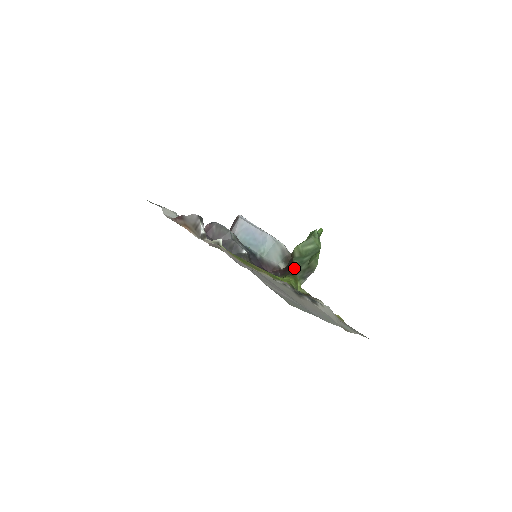
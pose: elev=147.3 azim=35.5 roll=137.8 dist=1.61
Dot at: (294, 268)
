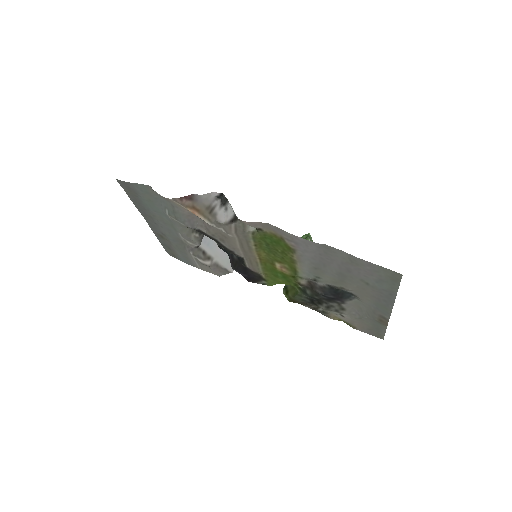
Dot at: occluded
